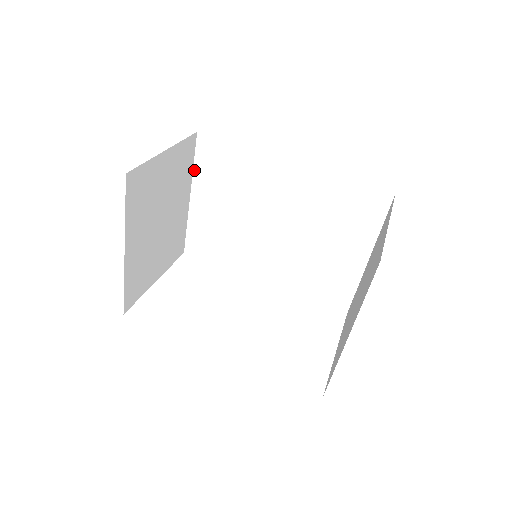
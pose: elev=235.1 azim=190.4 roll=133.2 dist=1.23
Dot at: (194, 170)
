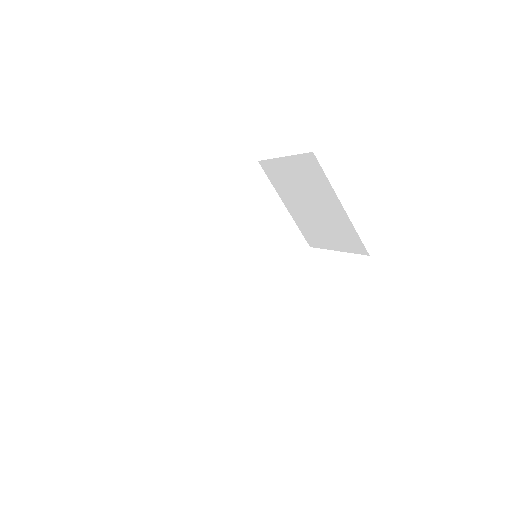
Dot at: (161, 281)
